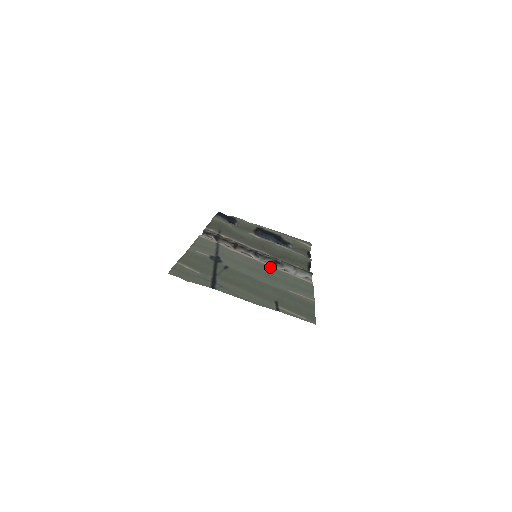
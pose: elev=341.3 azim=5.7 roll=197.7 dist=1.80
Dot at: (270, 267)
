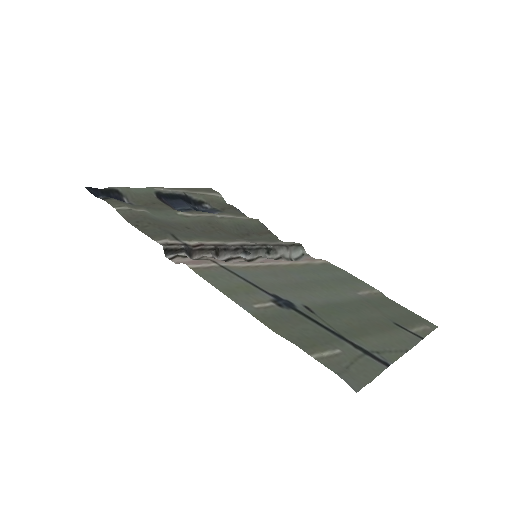
Dot at: (293, 267)
